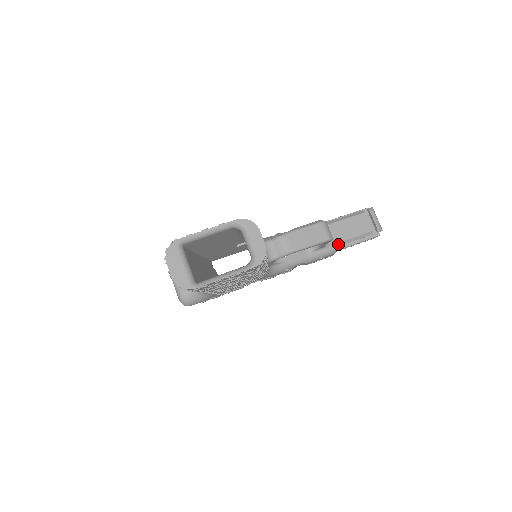
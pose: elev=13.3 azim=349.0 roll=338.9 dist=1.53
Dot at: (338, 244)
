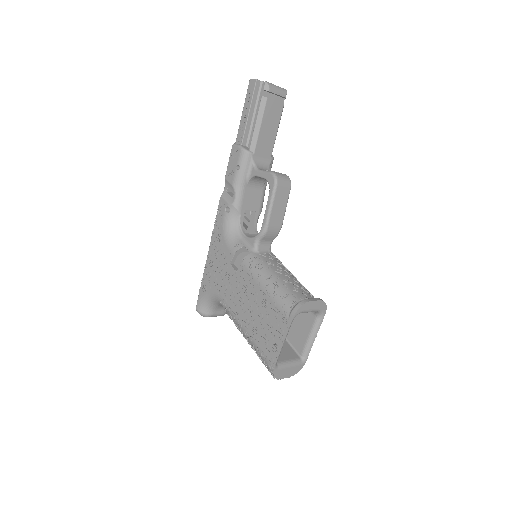
Dot at: occluded
